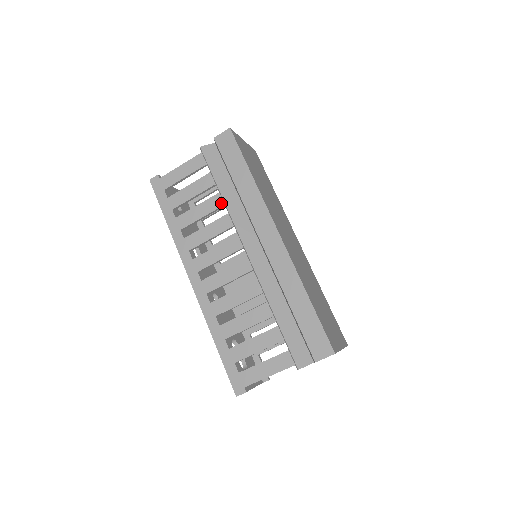
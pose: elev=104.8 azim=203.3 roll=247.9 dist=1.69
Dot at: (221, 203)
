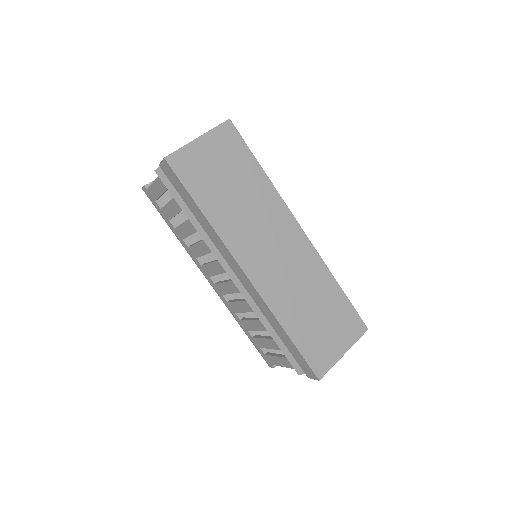
Dot at: occluded
